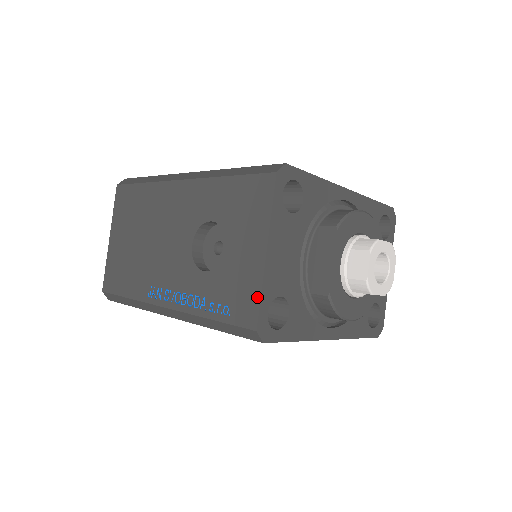
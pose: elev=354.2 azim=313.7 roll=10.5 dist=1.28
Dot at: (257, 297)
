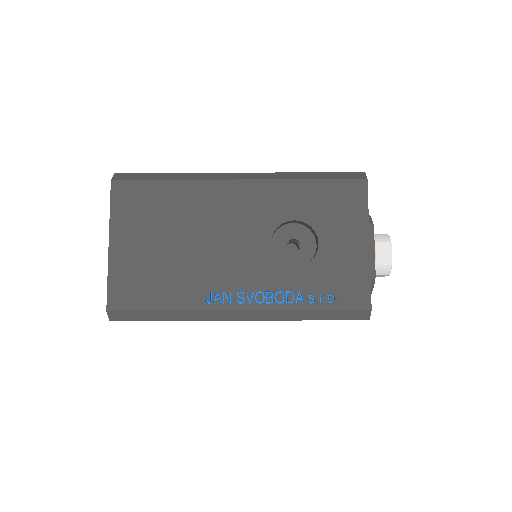
Dot at: (367, 282)
